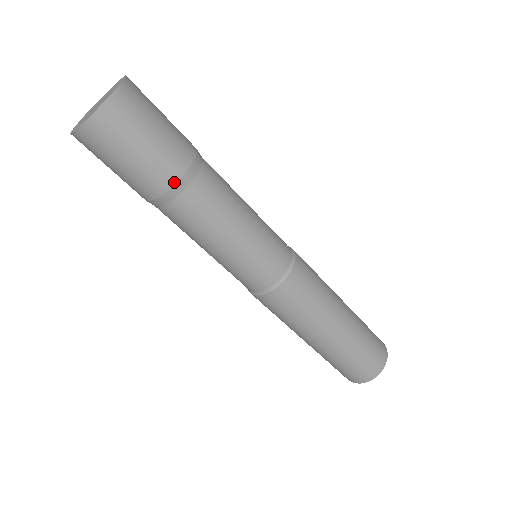
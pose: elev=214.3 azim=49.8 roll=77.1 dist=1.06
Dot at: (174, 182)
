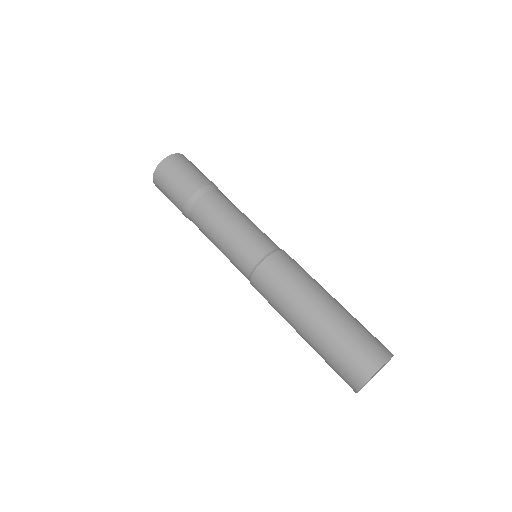
Dot at: (187, 202)
